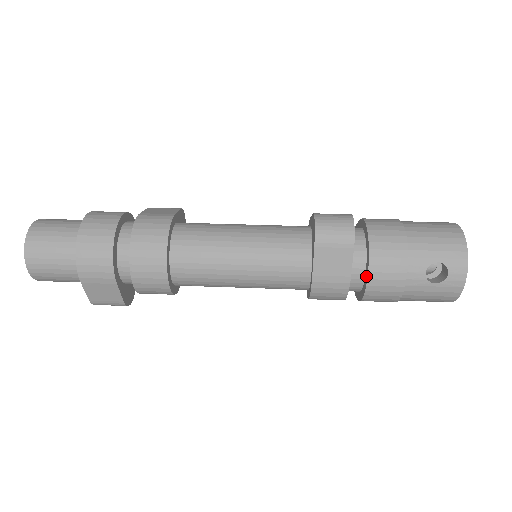
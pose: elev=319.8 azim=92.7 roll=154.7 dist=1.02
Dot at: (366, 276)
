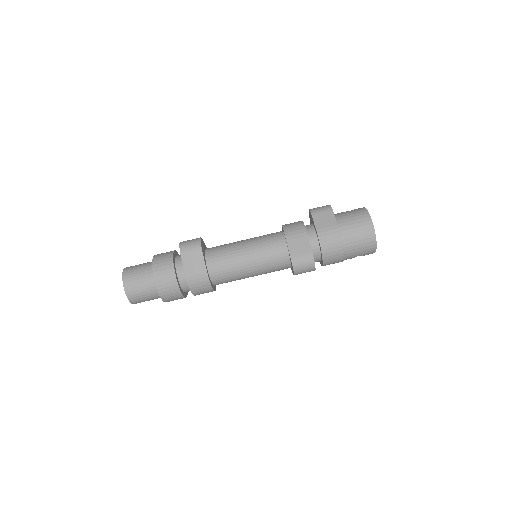
Dot at: (321, 264)
